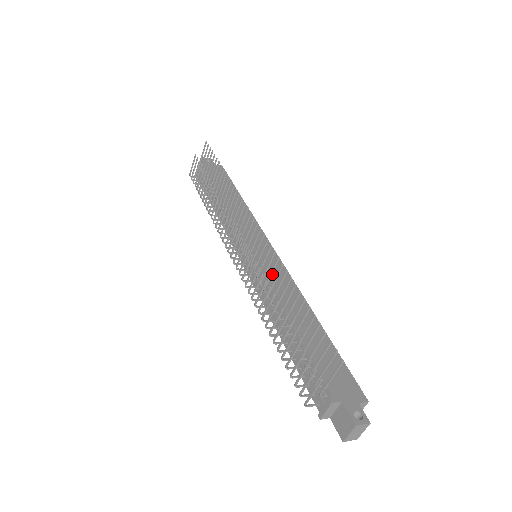
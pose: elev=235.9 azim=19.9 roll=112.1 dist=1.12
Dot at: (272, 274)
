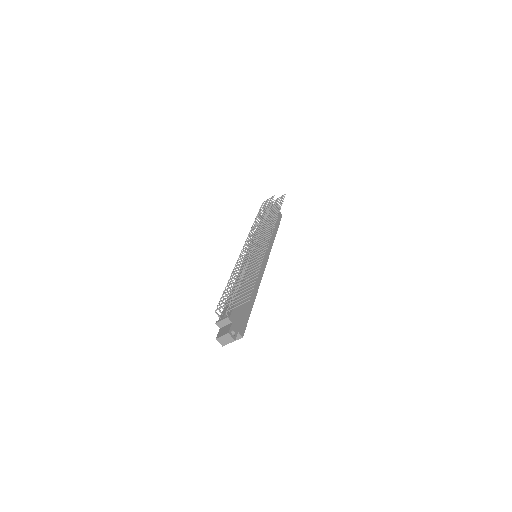
Dot at: occluded
